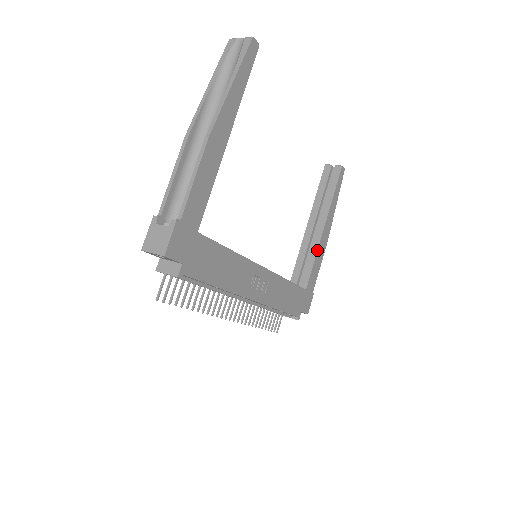
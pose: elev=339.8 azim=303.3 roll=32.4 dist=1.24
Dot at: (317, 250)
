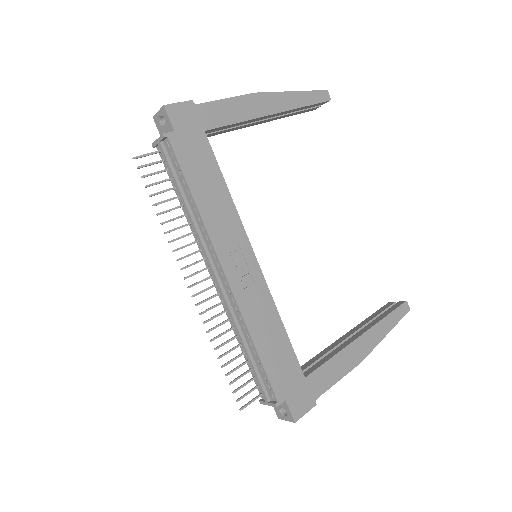
Dot at: (341, 350)
